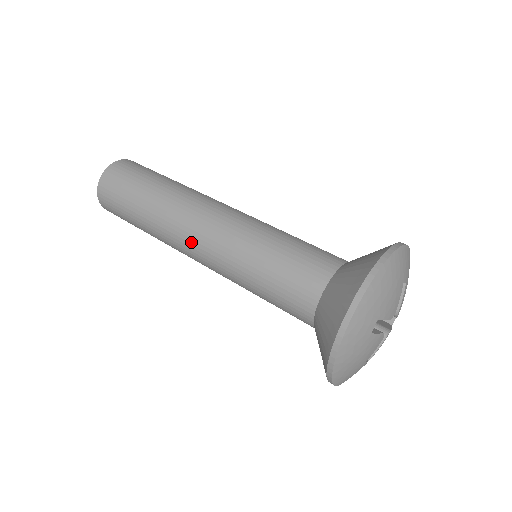
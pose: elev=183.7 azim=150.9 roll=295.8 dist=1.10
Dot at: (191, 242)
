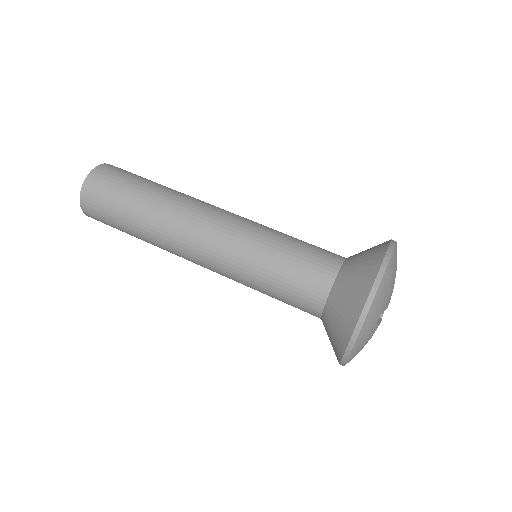
Dot at: (194, 251)
